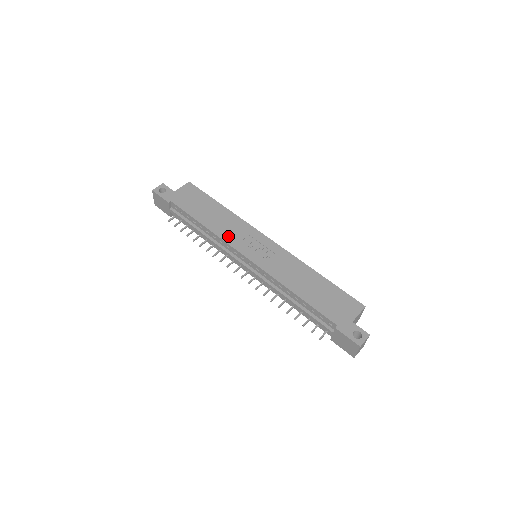
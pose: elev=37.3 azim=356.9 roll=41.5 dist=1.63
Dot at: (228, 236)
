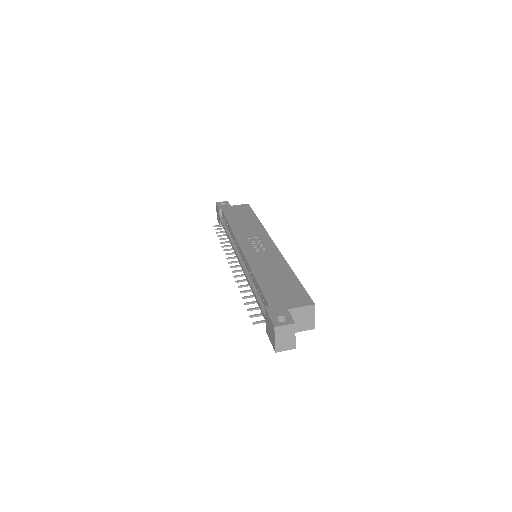
Dot at: (241, 233)
